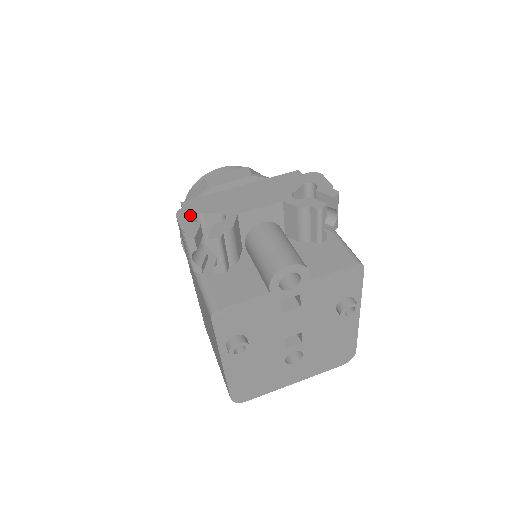
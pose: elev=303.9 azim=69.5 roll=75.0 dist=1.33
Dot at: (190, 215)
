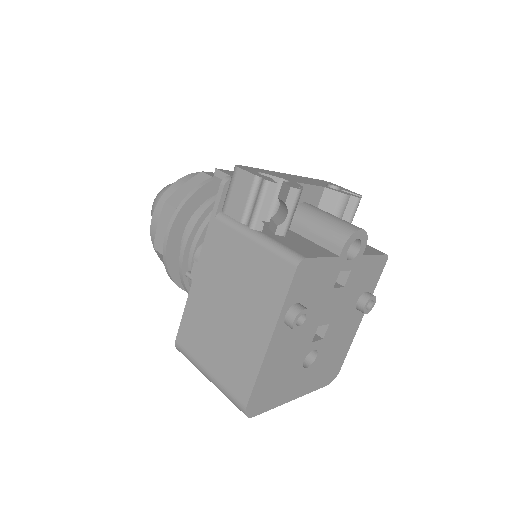
Dot at: (252, 170)
